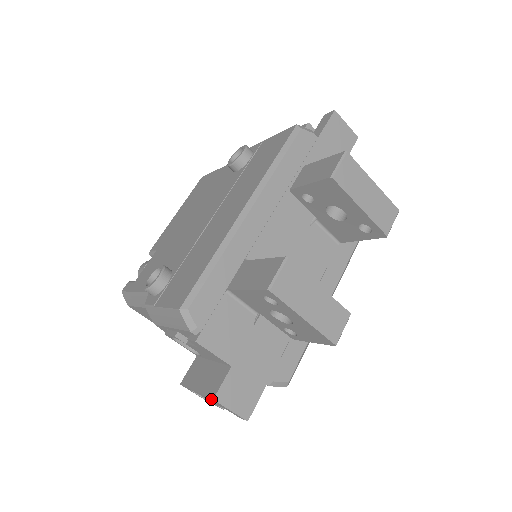
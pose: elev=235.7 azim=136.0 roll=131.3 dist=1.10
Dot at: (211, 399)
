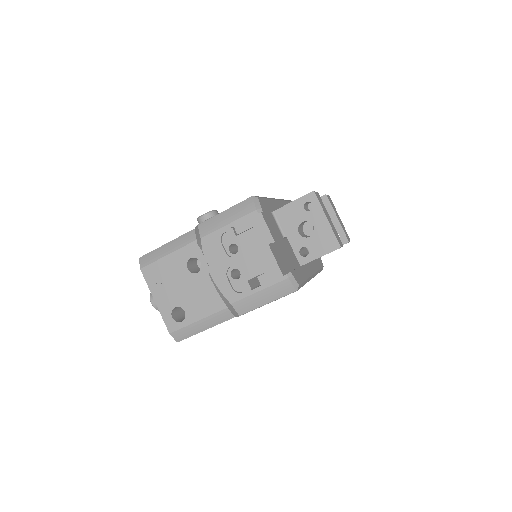
Dot at: (263, 250)
